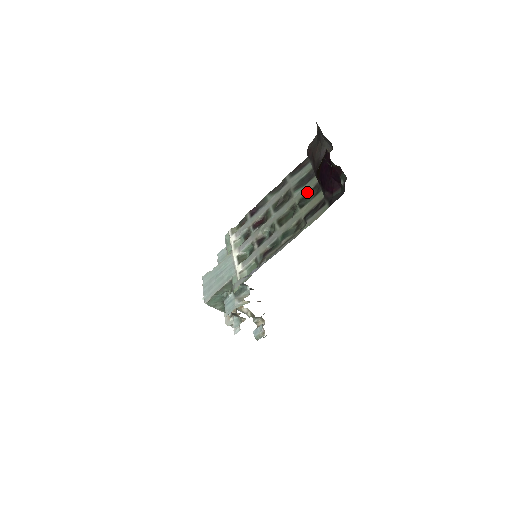
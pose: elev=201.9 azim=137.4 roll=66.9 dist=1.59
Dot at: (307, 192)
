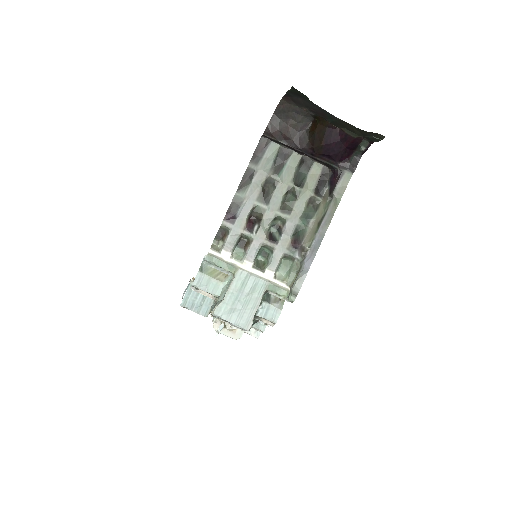
Dot at: (295, 171)
